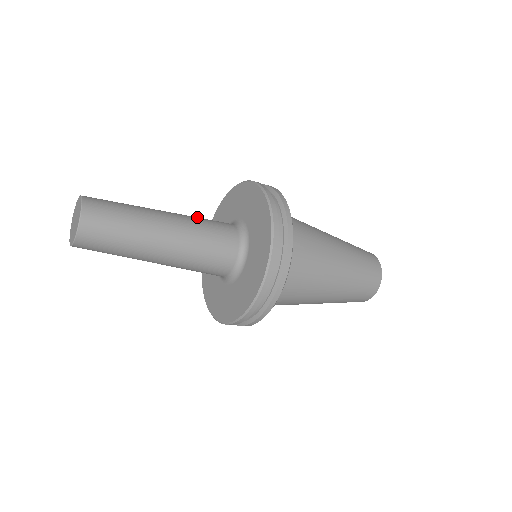
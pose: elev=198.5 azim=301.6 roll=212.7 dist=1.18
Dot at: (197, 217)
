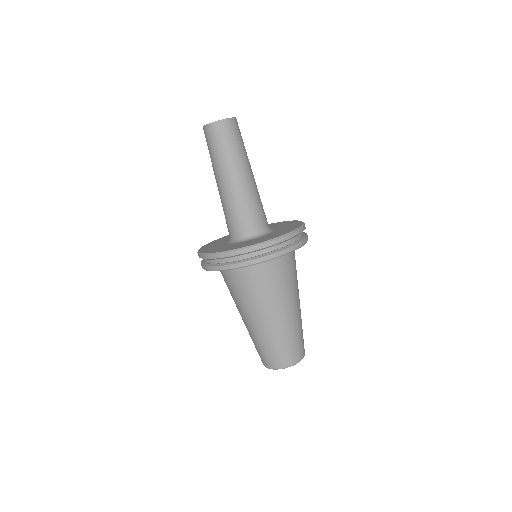
Dot at: occluded
